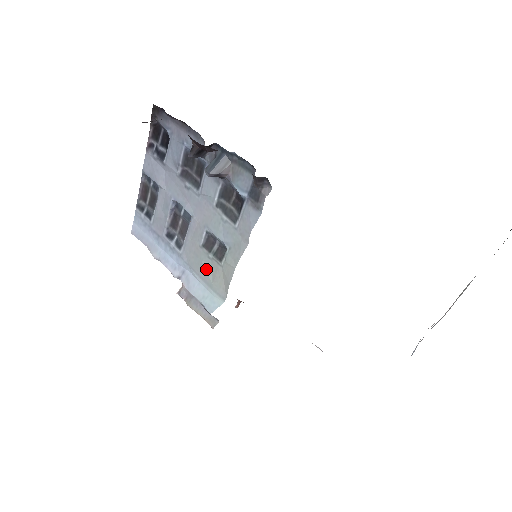
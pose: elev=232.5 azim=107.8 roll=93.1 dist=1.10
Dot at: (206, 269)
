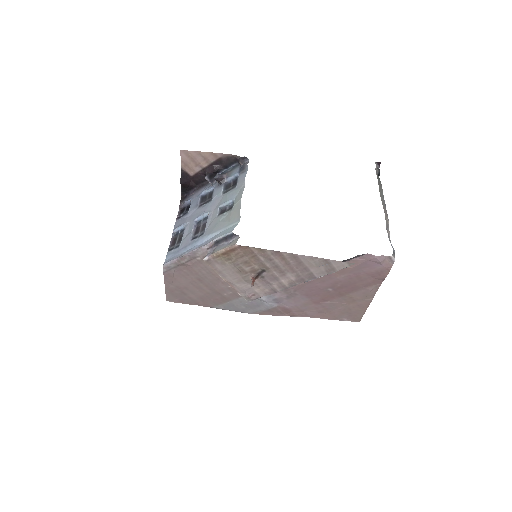
Dot at: (223, 221)
